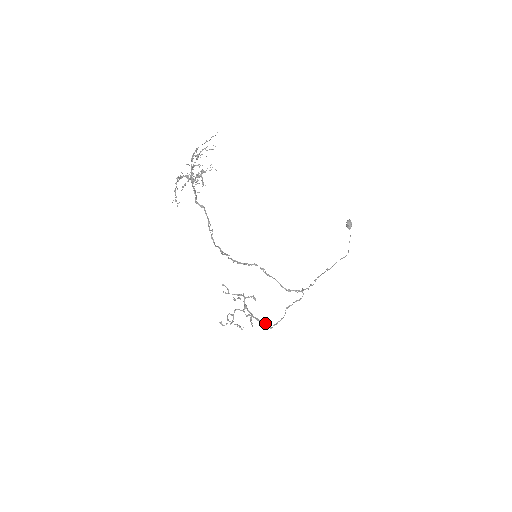
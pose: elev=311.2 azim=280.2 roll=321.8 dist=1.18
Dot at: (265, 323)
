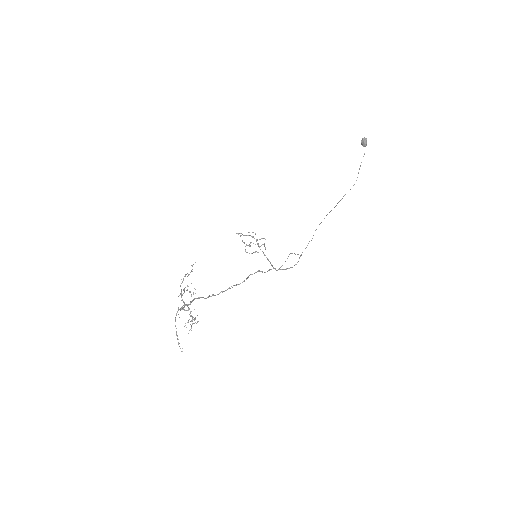
Dot at: (273, 267)
